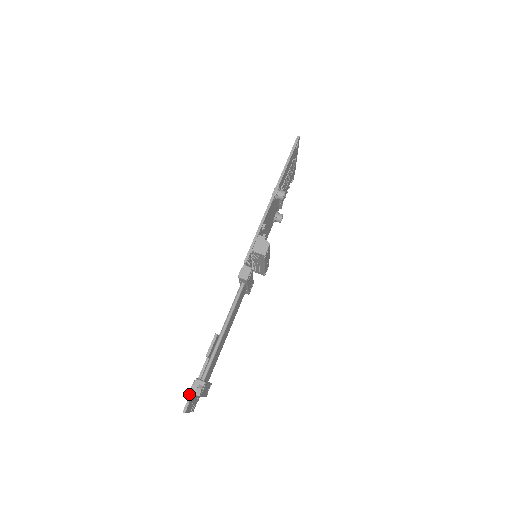
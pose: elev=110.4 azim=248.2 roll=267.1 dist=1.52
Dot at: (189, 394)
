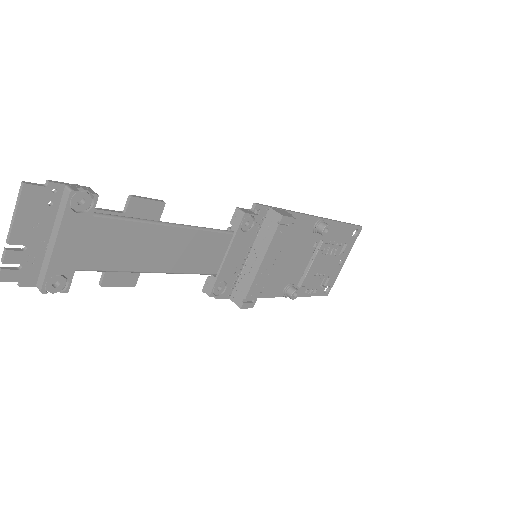
Dot at: occluded
